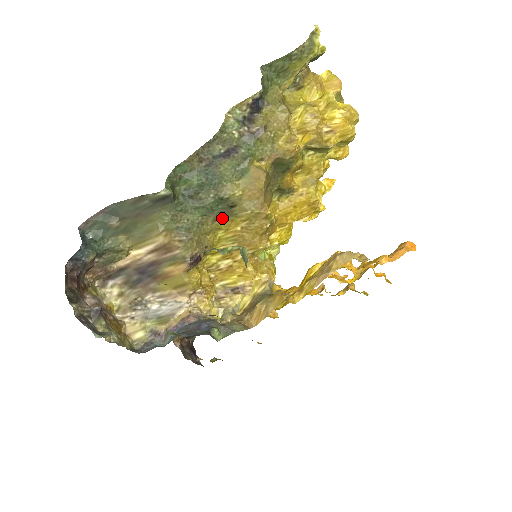
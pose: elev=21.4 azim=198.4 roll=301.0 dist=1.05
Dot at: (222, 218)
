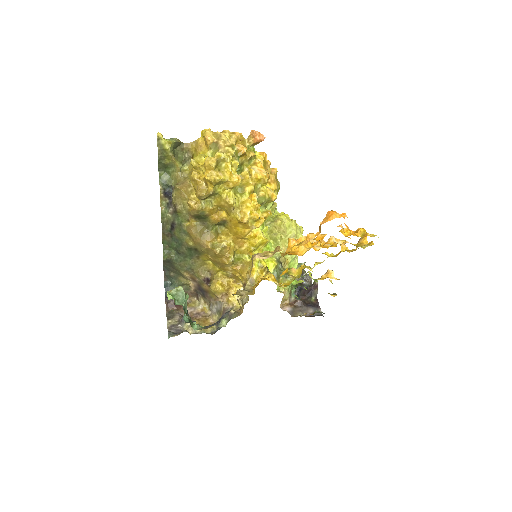
Dot at: (200, 256)
